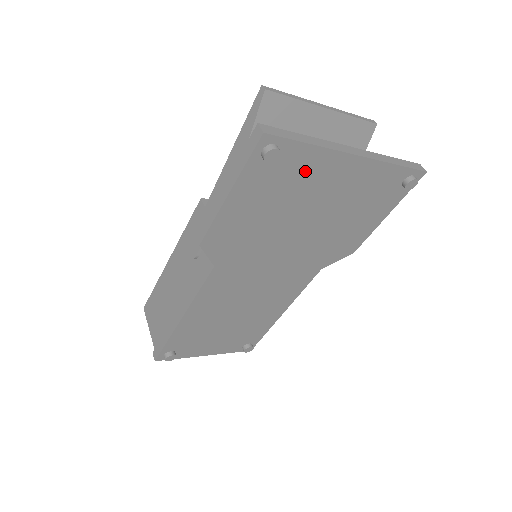
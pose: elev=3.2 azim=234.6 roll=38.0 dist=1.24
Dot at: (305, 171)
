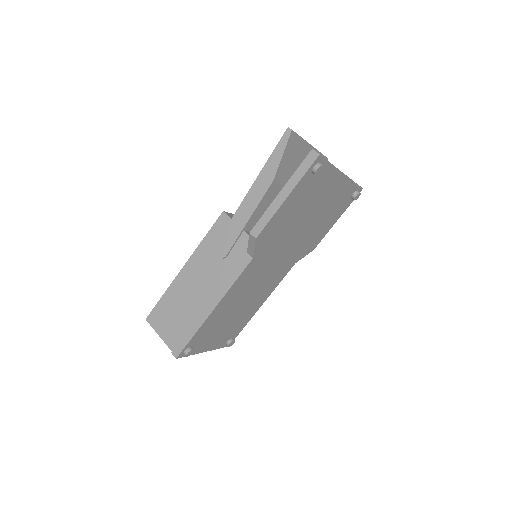
Dot at: (322, 183)
